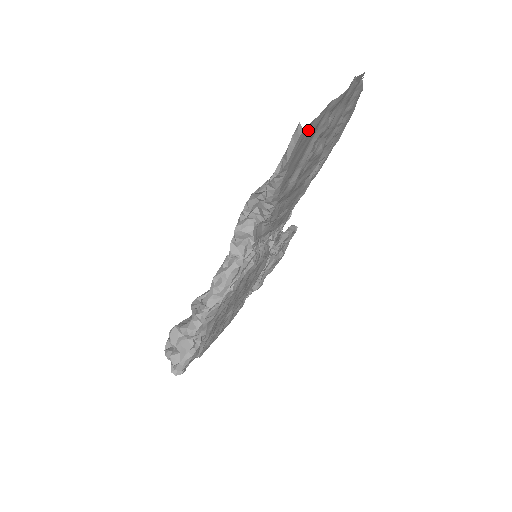
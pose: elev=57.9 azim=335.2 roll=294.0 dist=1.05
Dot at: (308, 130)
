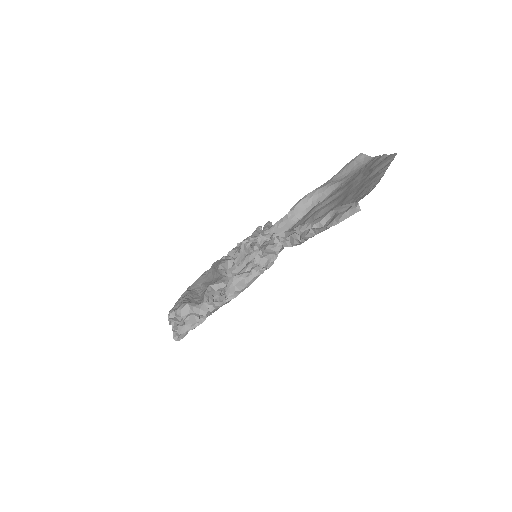
Dot at: occluded
